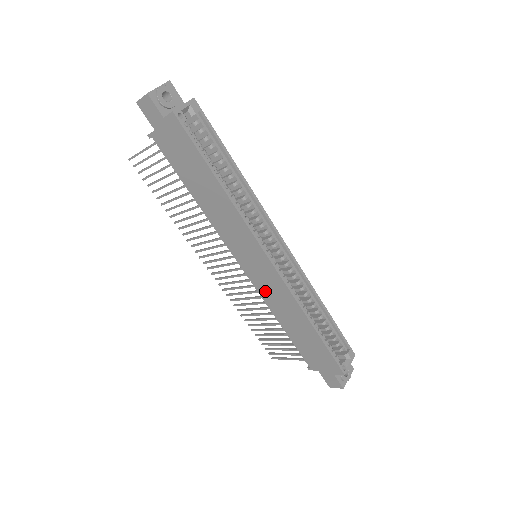
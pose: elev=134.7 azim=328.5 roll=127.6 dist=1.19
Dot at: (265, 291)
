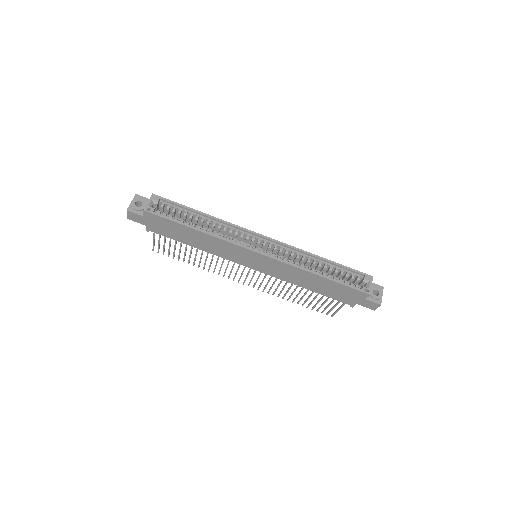
Dot at: (277, 274)
